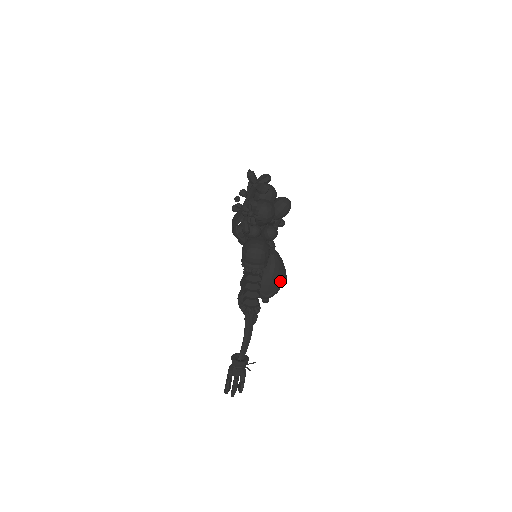
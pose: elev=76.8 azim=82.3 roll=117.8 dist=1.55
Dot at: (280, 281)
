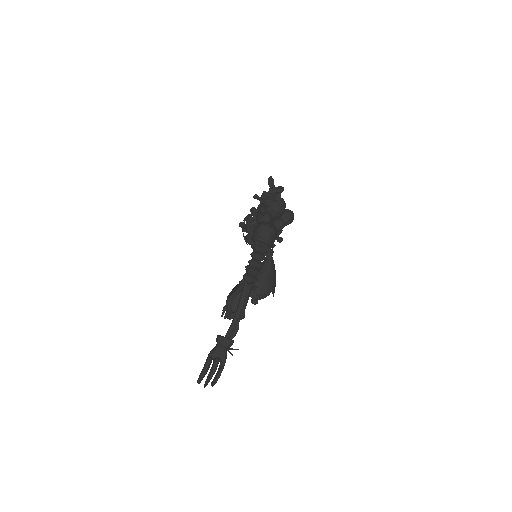
Dot at: (271, 286)
